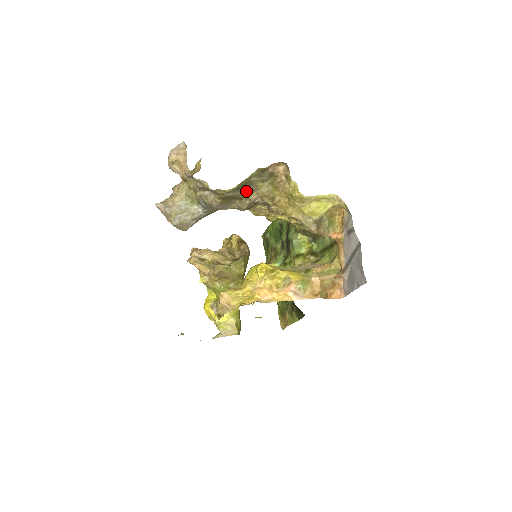
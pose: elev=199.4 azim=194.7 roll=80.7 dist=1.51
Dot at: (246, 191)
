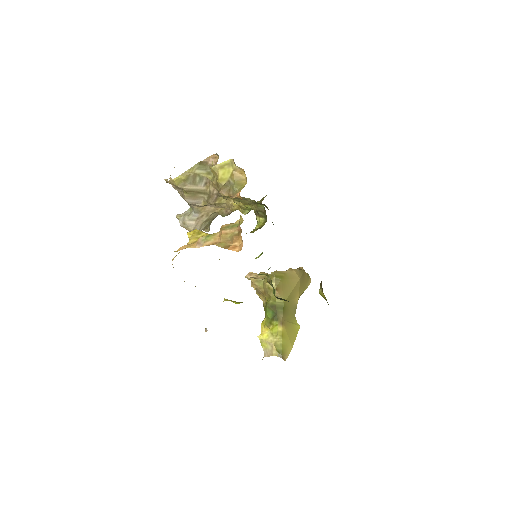
Dot at: (205, 186)
